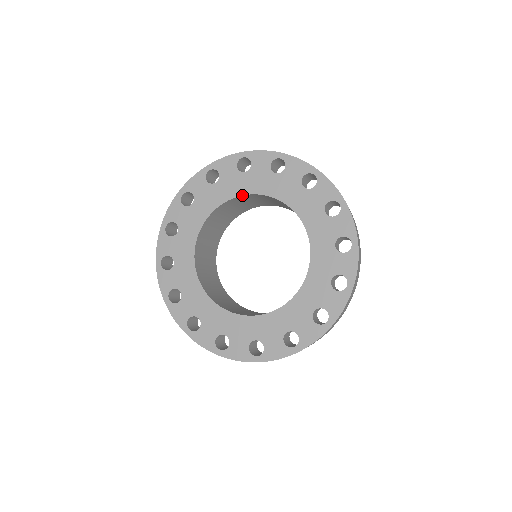
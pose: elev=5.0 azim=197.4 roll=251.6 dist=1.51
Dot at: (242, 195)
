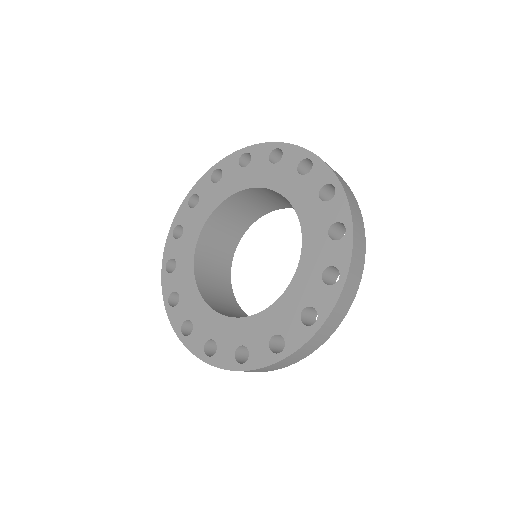
Dot at: (280, 193)
